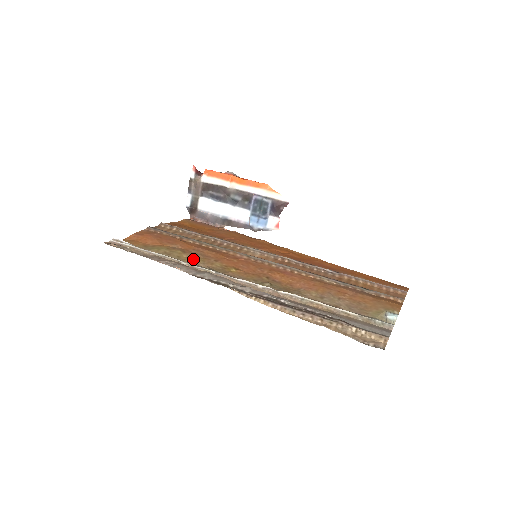
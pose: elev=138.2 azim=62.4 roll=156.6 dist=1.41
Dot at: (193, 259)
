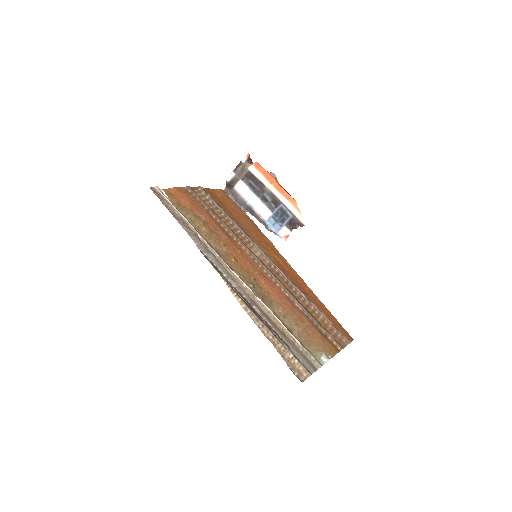
Dot at: (208, 235)
